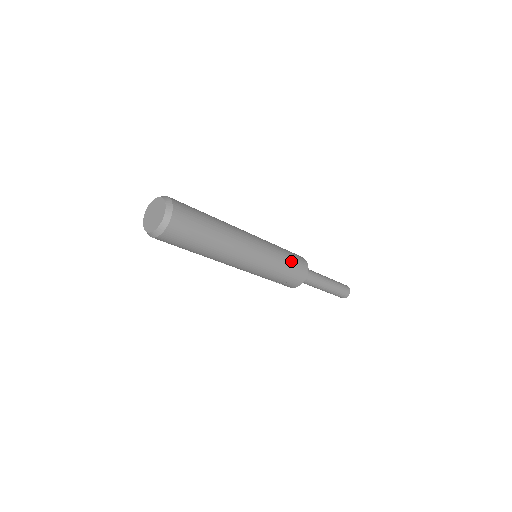
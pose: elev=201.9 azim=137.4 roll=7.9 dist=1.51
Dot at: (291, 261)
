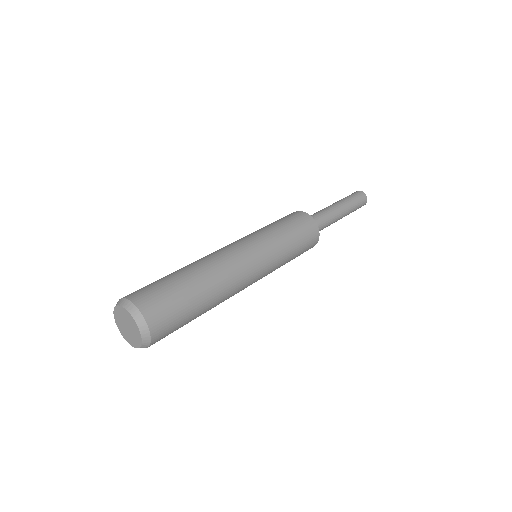
Dot at: (299, 249)
